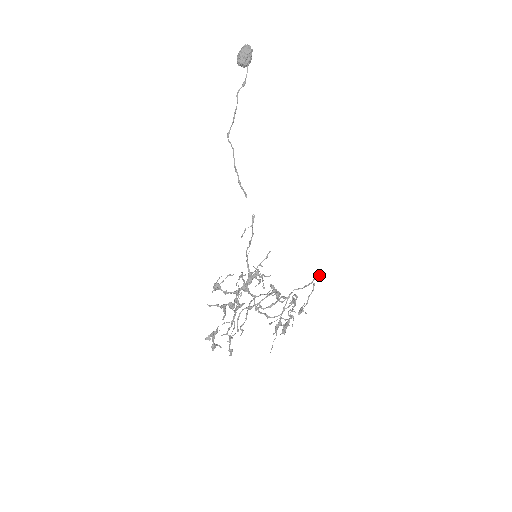
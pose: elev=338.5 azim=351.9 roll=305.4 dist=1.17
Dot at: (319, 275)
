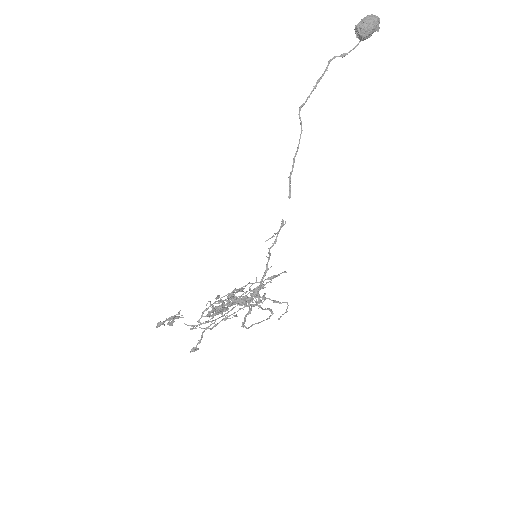
Dot at: occluded
